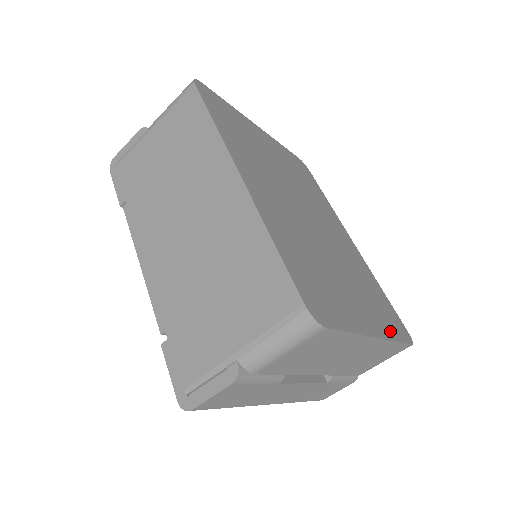
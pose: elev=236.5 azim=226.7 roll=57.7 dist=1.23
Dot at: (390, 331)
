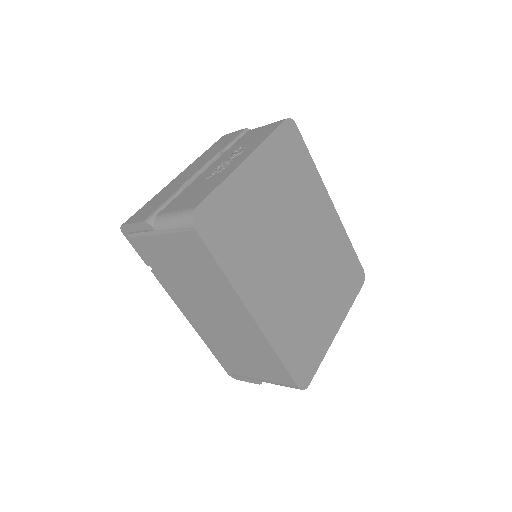
Dot at: (349, 301)
